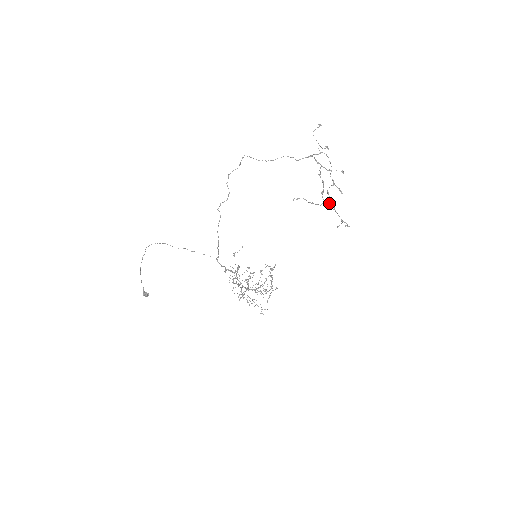
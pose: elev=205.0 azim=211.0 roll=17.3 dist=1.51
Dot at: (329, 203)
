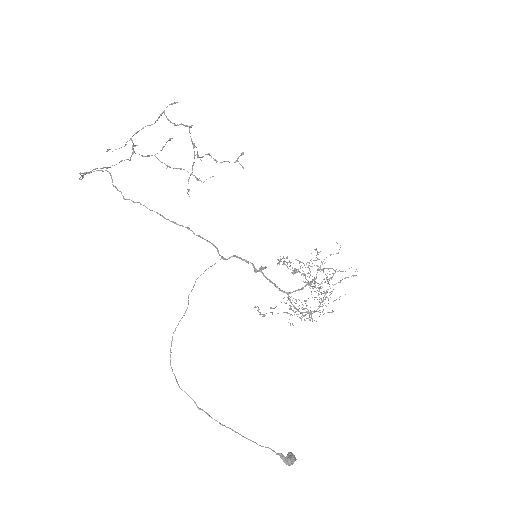
Dot at: (203, 156)
